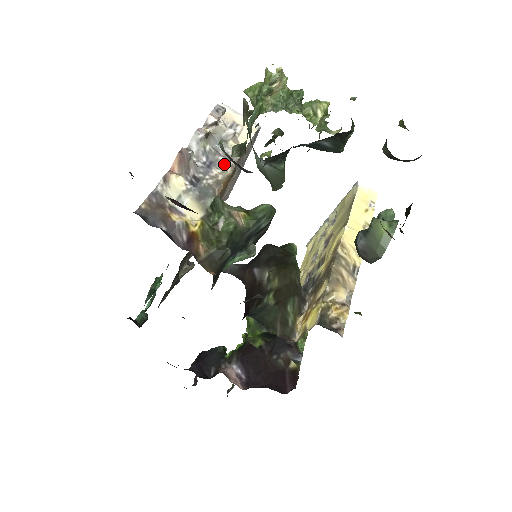
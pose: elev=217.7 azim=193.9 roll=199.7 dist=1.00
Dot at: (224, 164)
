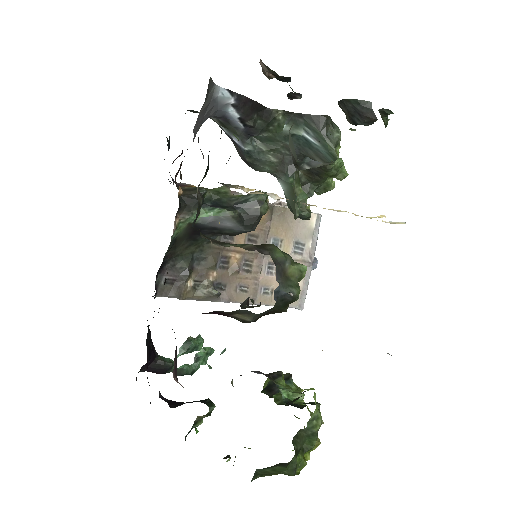
Dot at: occluded
